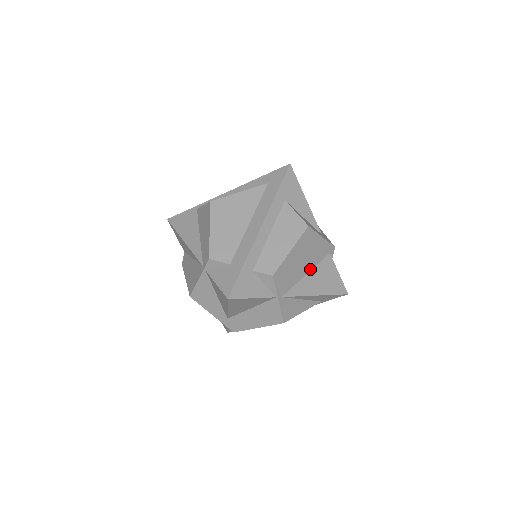
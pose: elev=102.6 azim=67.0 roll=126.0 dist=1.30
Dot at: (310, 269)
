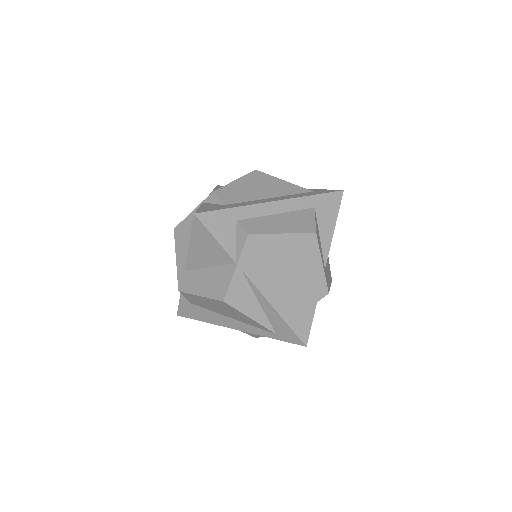
Dot at: (288, 281)
